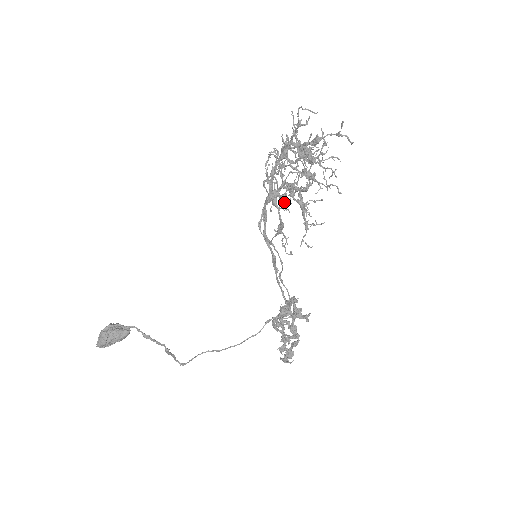
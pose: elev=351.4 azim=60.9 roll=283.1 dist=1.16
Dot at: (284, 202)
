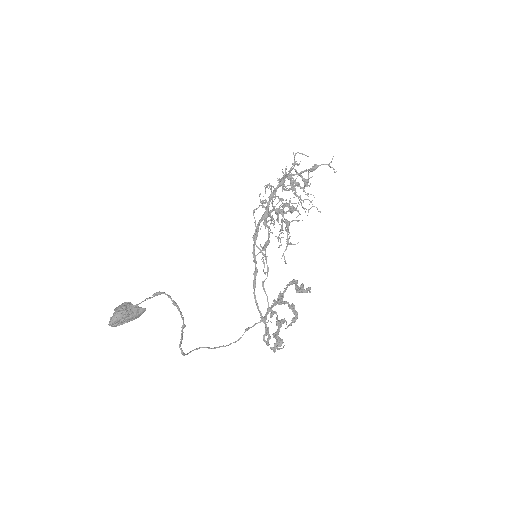
Dot at: (269, 226)
